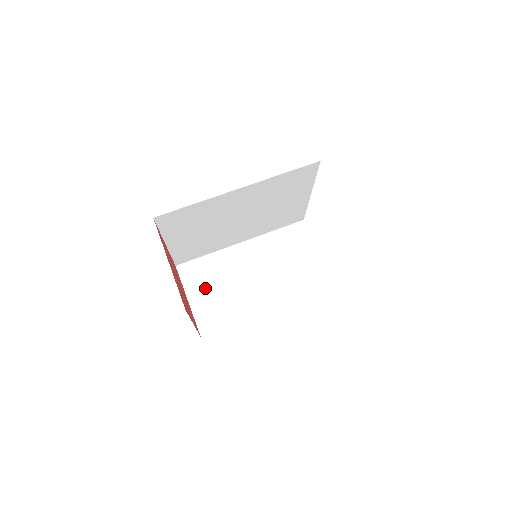
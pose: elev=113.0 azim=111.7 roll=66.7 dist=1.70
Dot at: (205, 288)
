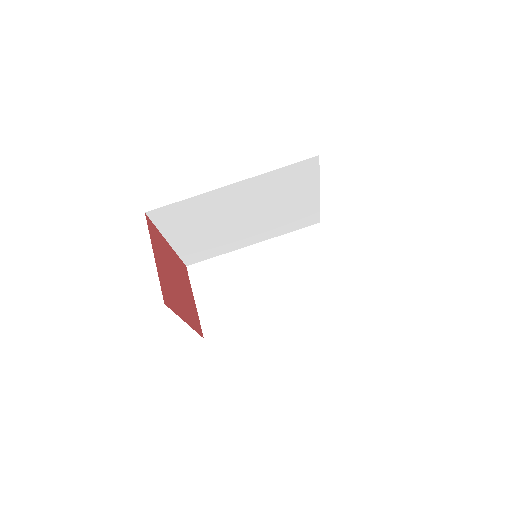
Dot at: (213, 289)
